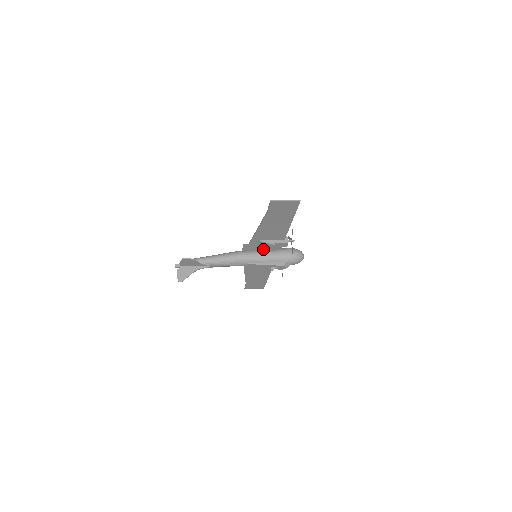
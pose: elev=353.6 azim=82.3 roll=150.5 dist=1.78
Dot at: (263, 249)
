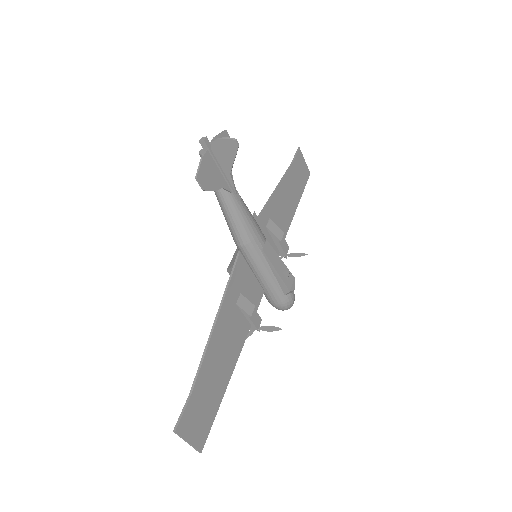
Dot at: occluded
